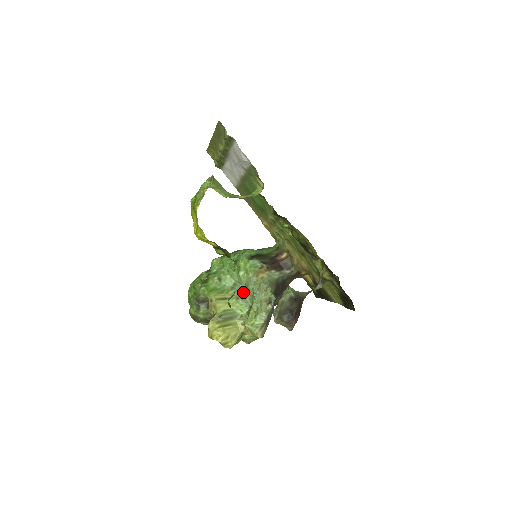
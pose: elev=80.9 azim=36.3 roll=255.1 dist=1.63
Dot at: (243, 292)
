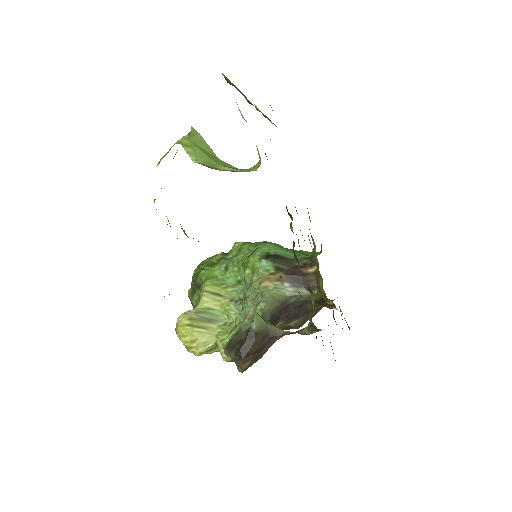
Dot at: (242, 295)
